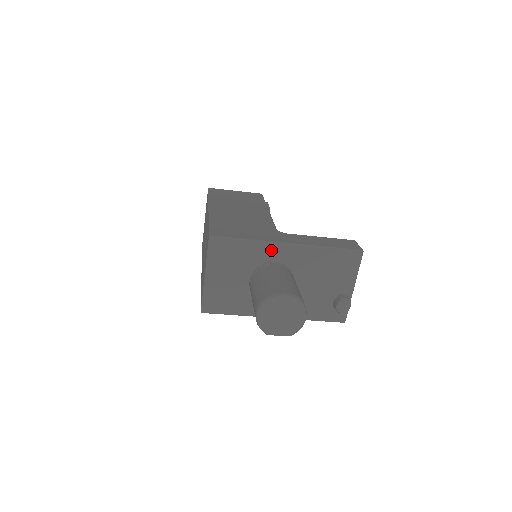
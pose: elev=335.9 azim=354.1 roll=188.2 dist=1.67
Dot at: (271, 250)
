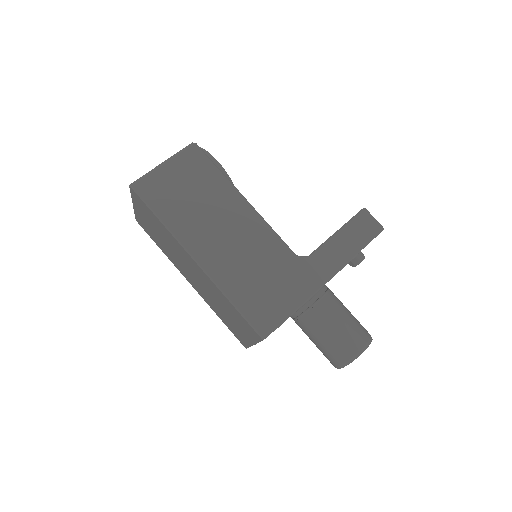
Dot at: occluded
